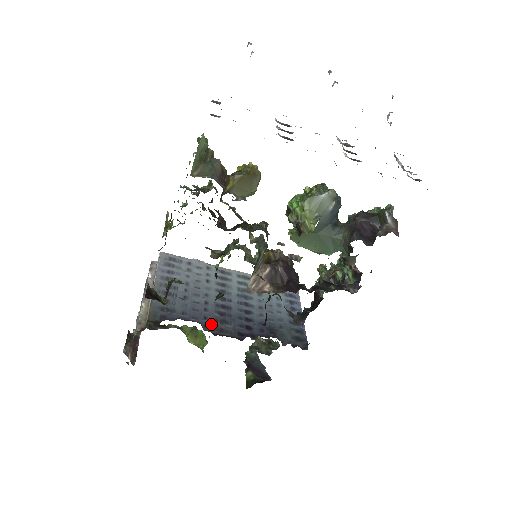
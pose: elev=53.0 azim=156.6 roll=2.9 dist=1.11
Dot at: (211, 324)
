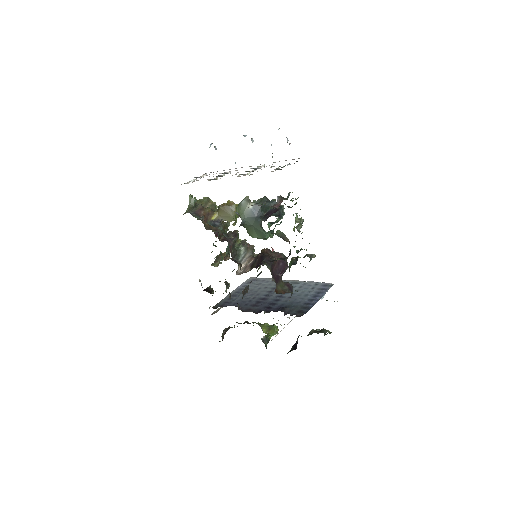
Dot at: (246, 307)
